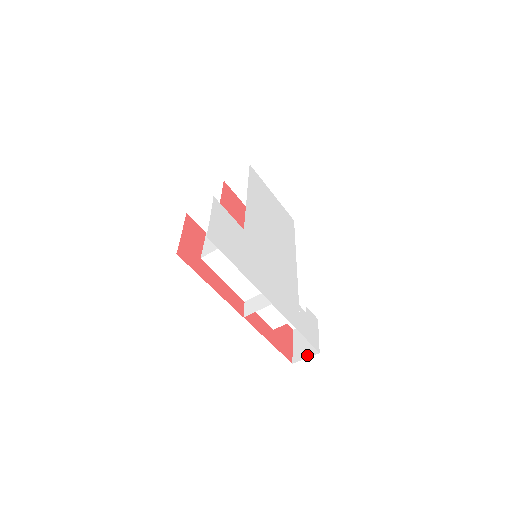
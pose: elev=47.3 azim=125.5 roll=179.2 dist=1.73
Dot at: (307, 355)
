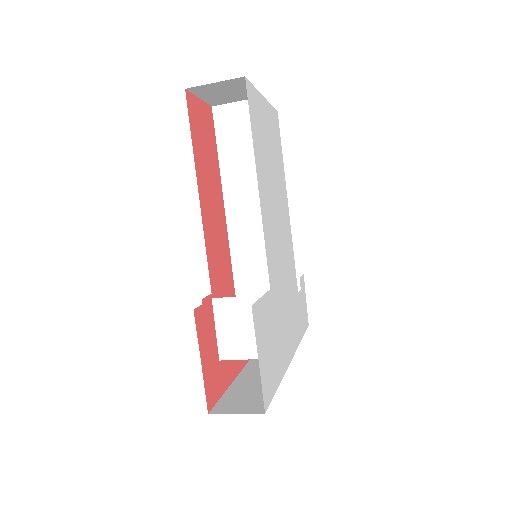
Dot at: occluded
